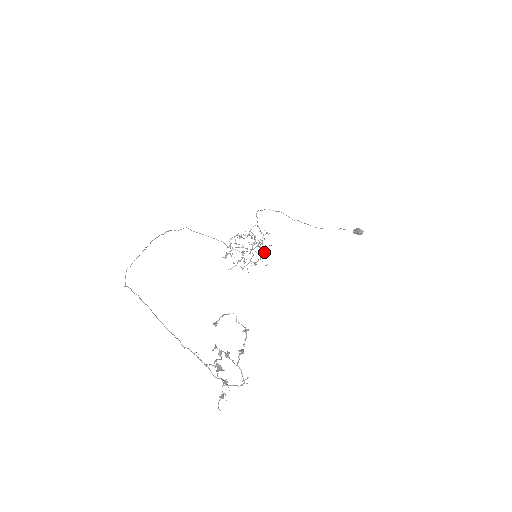
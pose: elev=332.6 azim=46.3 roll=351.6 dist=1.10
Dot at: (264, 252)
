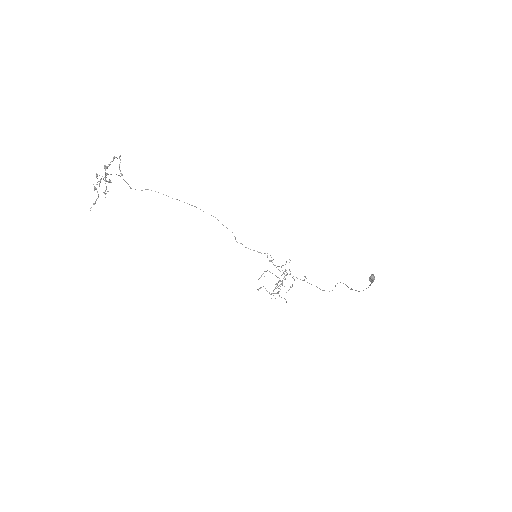
Dot at: (285, 279)
